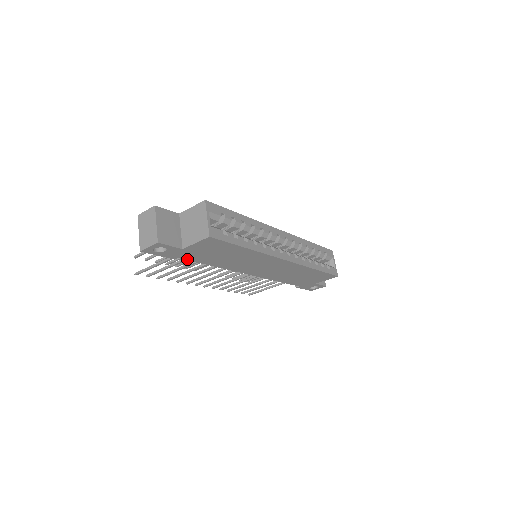
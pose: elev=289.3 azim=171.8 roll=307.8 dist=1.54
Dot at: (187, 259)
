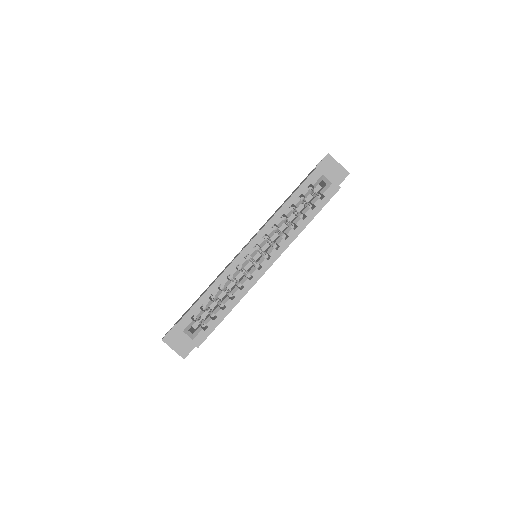
Dot at: occluded
